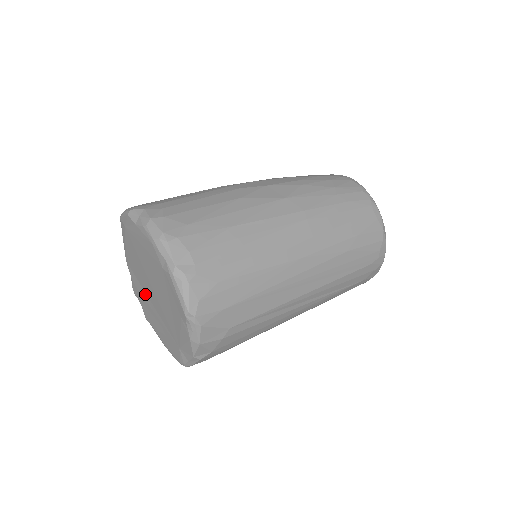
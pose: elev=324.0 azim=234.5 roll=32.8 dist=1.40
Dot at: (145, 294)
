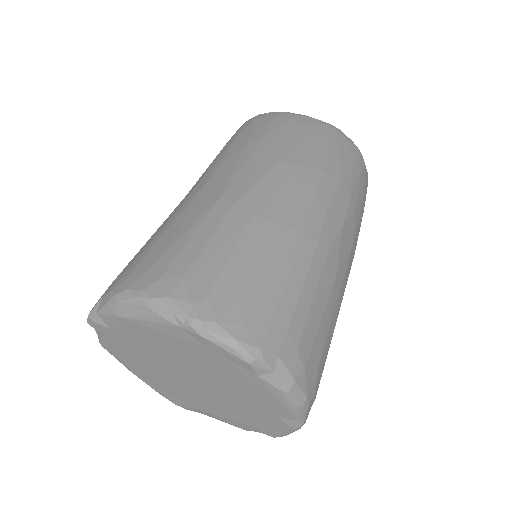
Dot at: (150, 358)
